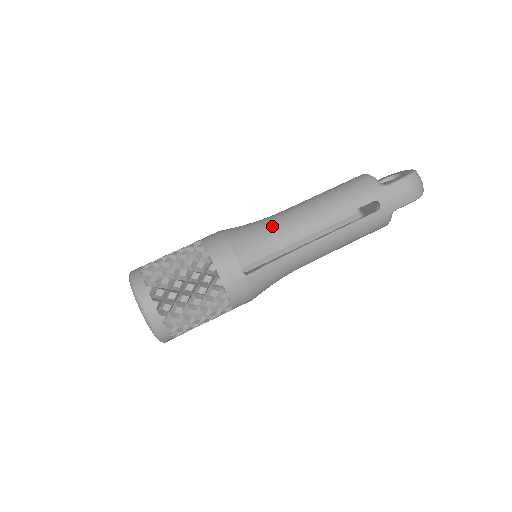
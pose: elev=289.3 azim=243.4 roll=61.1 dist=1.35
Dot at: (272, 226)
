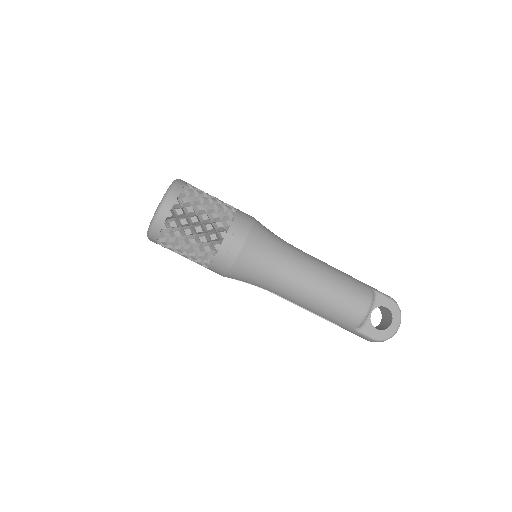
Dot at: (270, 280)
